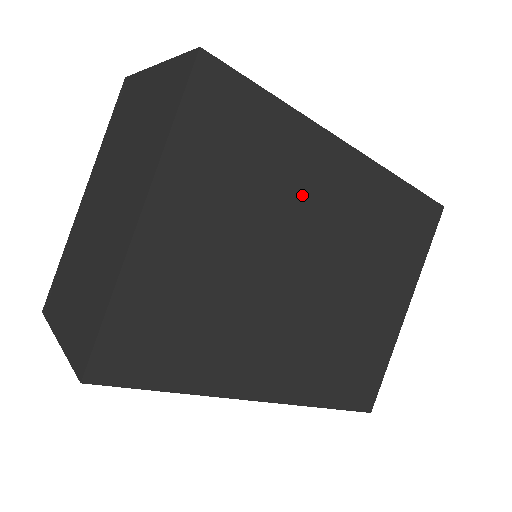
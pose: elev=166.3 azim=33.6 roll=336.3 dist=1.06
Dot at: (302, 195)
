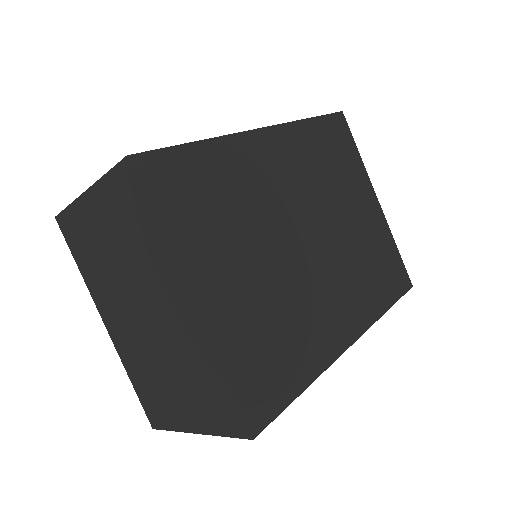
Dot at: (263, 190)
